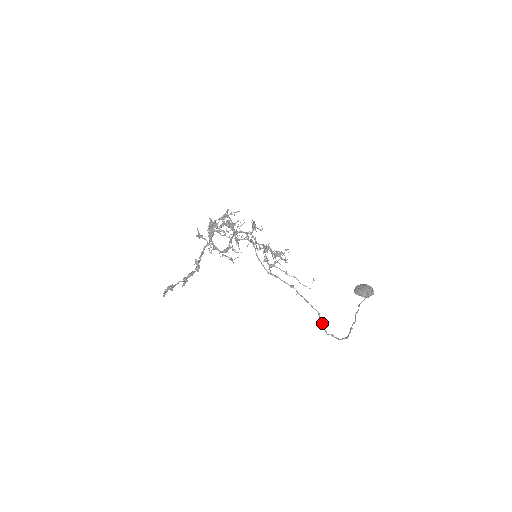
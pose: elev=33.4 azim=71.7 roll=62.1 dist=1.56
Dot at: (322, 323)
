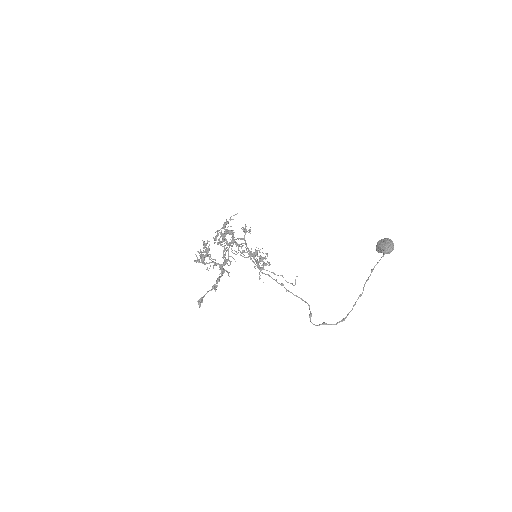
Dot at: (309, 317)
